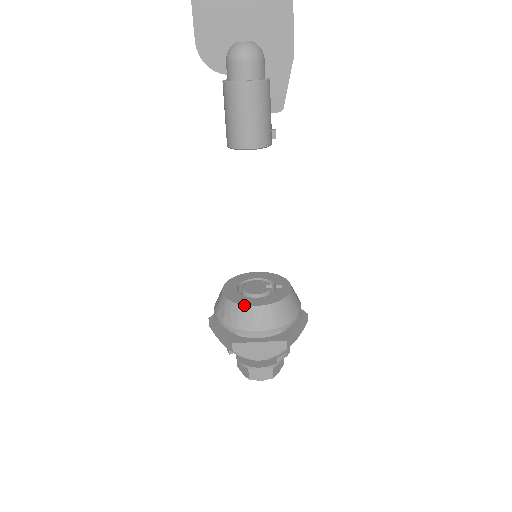
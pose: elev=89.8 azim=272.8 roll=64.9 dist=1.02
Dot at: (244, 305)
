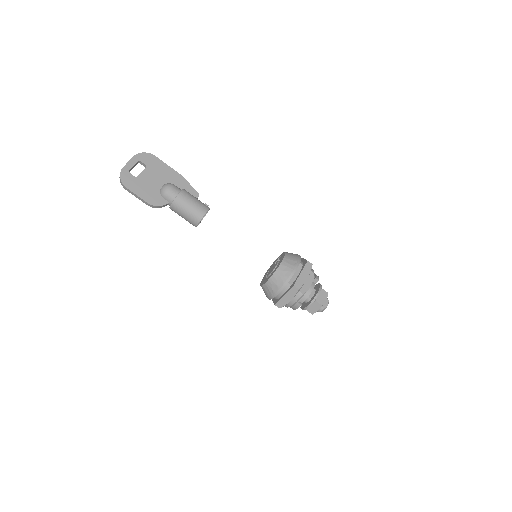
Dot at: (277, 269)
